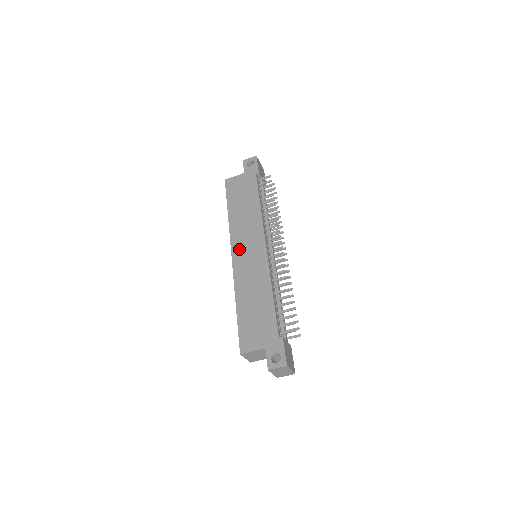
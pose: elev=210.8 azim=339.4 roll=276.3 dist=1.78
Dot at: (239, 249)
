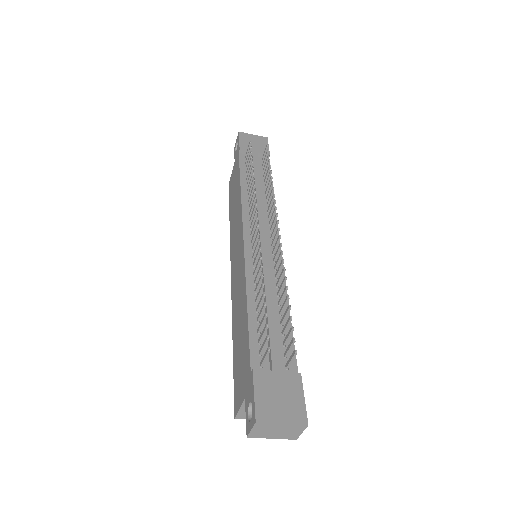
Dot at: (233, 261)
